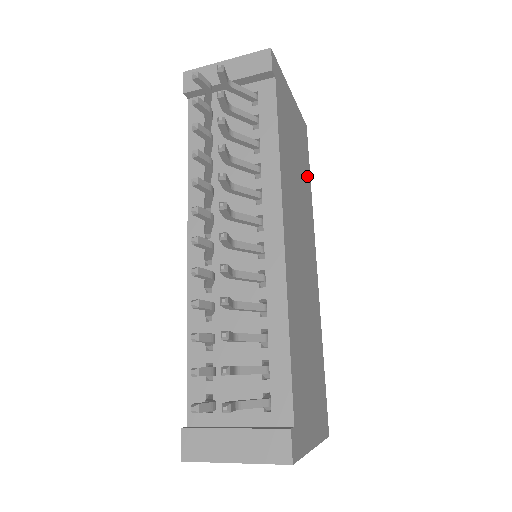
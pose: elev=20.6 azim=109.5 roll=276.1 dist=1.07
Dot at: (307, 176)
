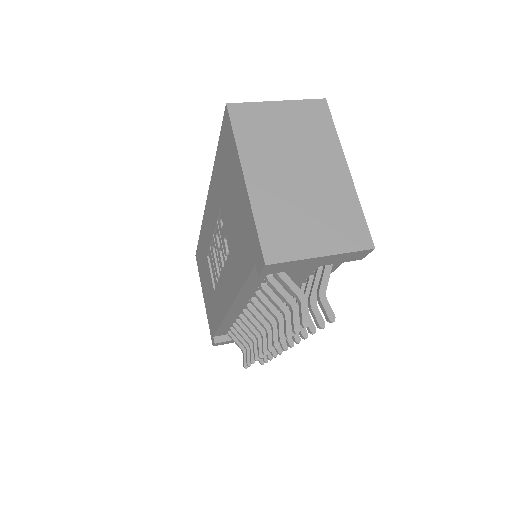
Dot at: occluded
